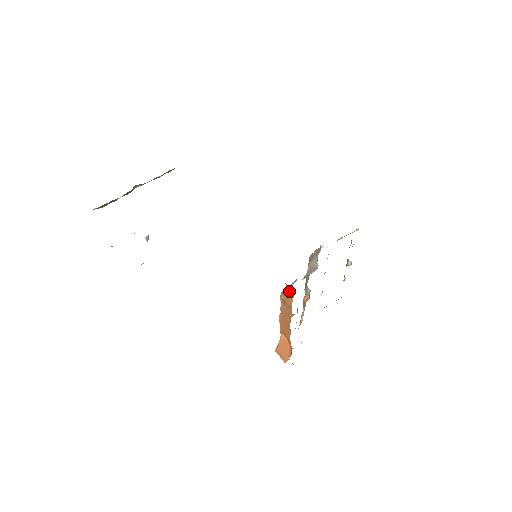
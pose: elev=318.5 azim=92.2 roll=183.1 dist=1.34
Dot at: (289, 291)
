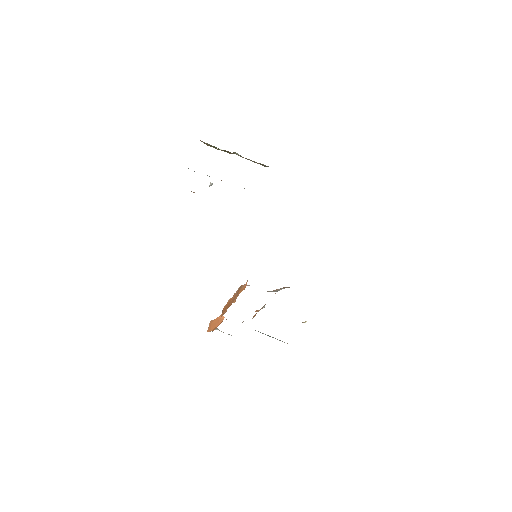
Dot at: (246, 284)
